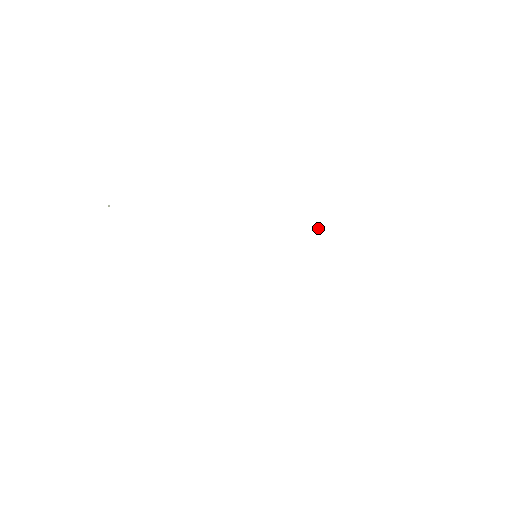
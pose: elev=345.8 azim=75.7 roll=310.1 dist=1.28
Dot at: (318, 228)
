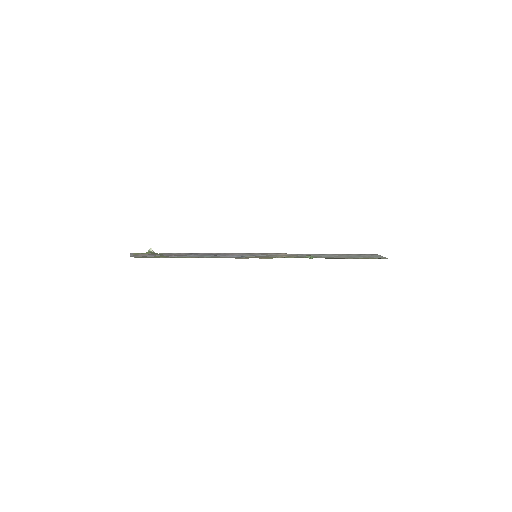
Dot at: occluded
